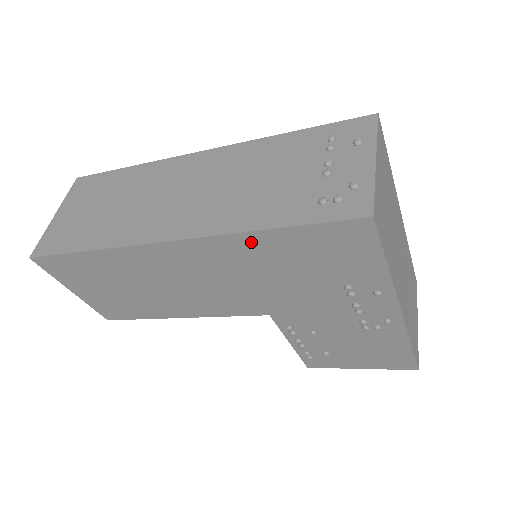
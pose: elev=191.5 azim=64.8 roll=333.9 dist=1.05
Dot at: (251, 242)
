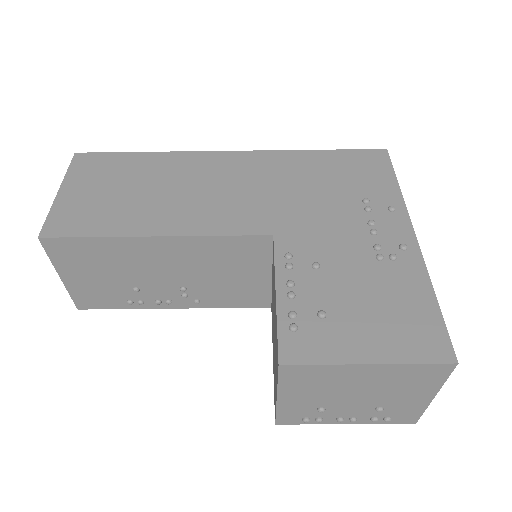
Dot at: (297, 157)
